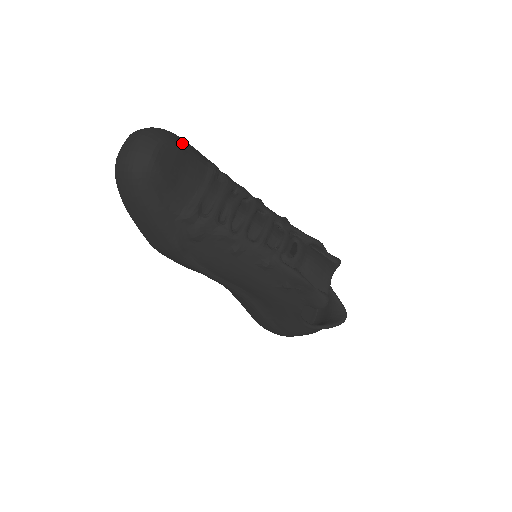
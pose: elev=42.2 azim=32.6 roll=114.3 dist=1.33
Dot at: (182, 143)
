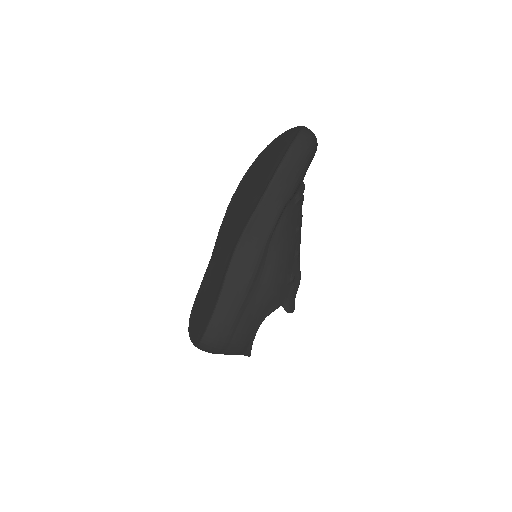
Dot at: occluded
